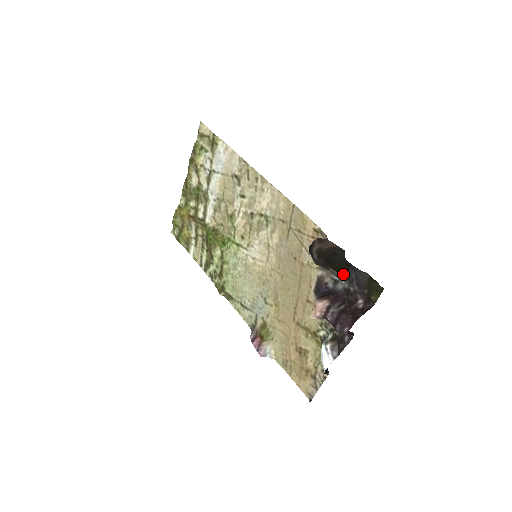
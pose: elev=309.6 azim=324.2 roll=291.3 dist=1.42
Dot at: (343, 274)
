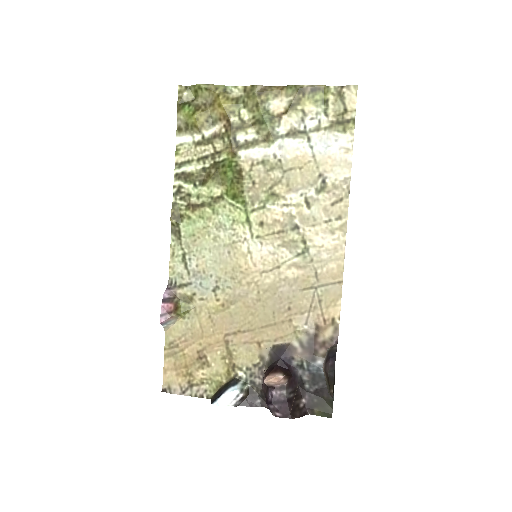
Dot at: (314, 371)
